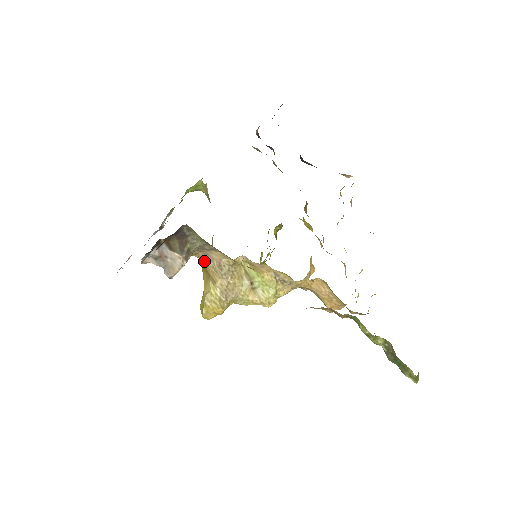
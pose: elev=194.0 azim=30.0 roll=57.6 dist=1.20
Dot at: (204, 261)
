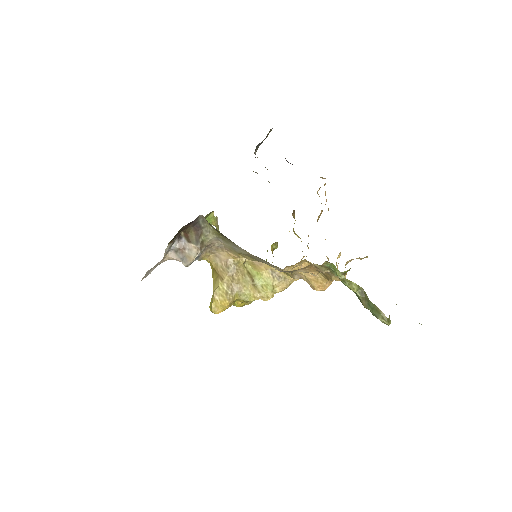
Dot at: (214, 263)
